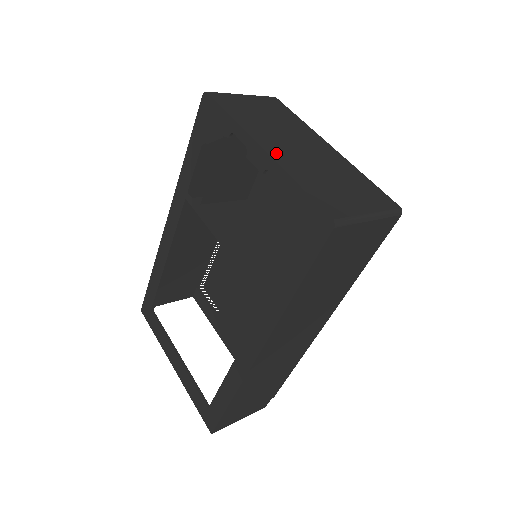
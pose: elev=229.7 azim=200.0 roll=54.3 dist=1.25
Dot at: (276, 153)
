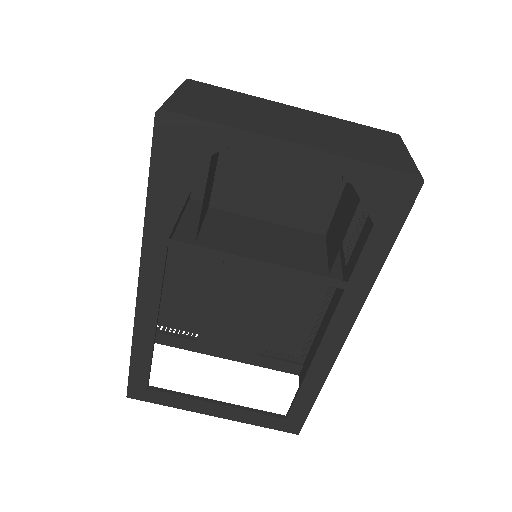
Dot at: (305, 141)
